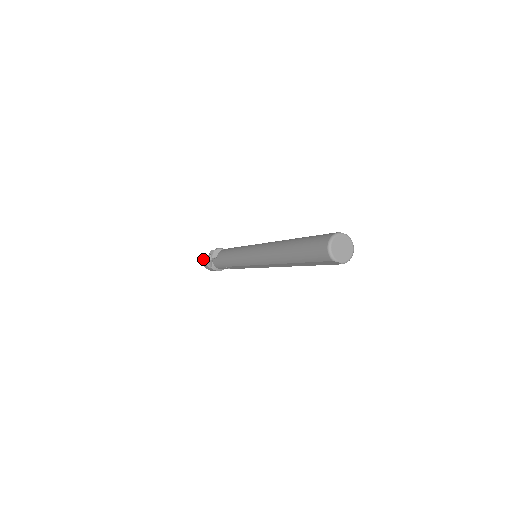
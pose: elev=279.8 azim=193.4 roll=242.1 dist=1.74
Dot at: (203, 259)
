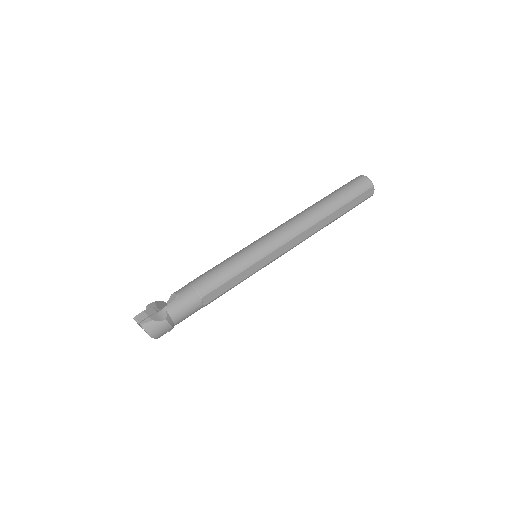
Dot at: (141, 317)
